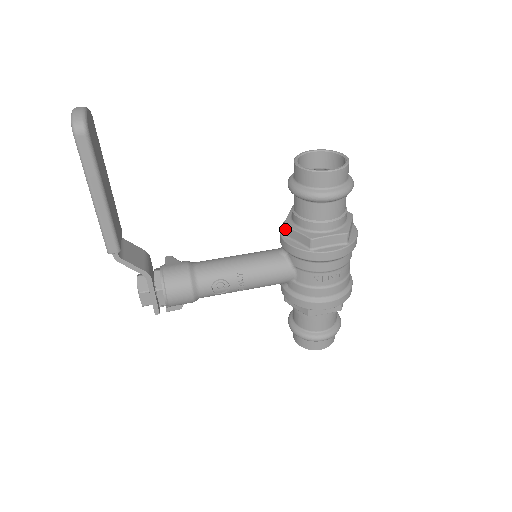
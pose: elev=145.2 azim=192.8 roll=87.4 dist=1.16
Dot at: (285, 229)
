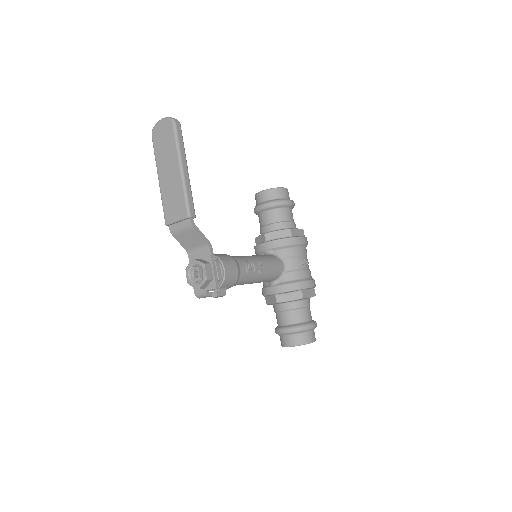
Dot at: (267, 235)
